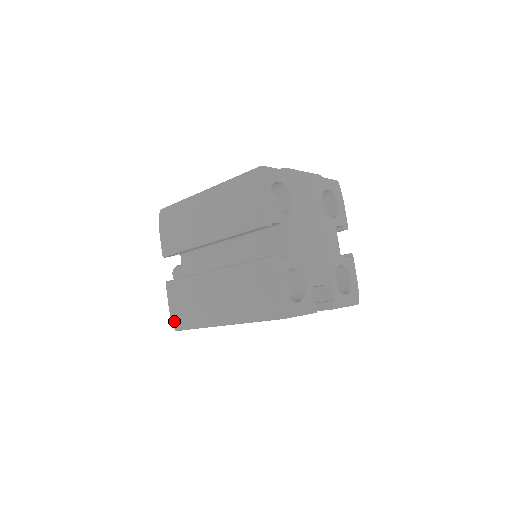
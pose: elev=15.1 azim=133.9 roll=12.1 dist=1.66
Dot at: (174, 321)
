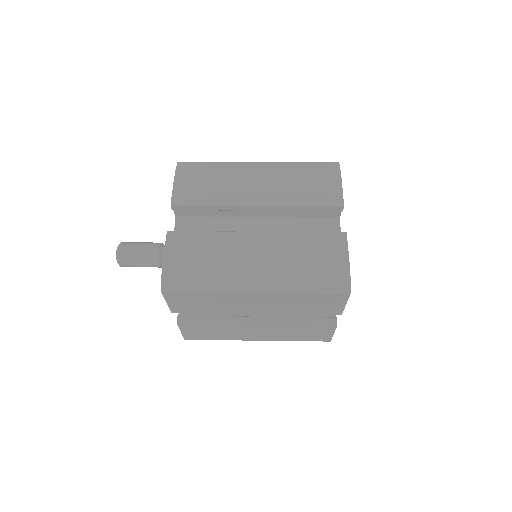
Dot at: (166, 277)
